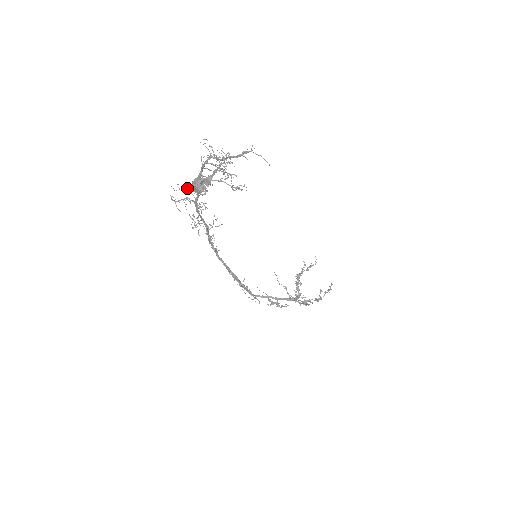
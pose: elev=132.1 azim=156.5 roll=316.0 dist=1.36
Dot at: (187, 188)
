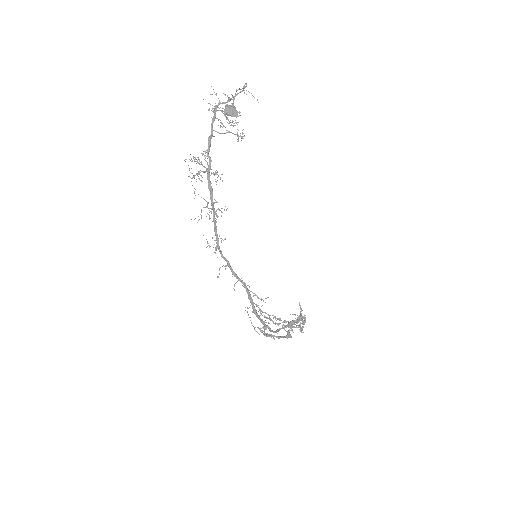
Dot at: (198, 158)
